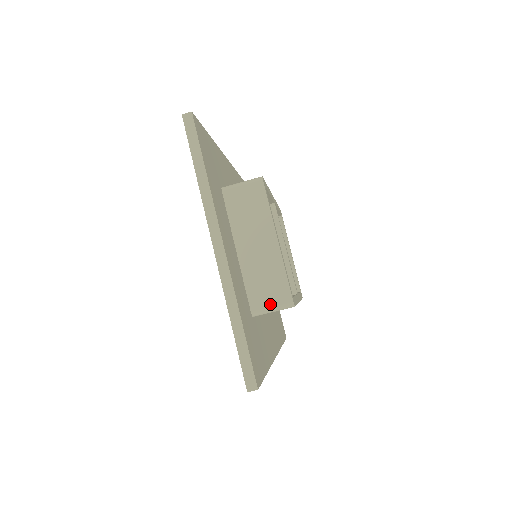
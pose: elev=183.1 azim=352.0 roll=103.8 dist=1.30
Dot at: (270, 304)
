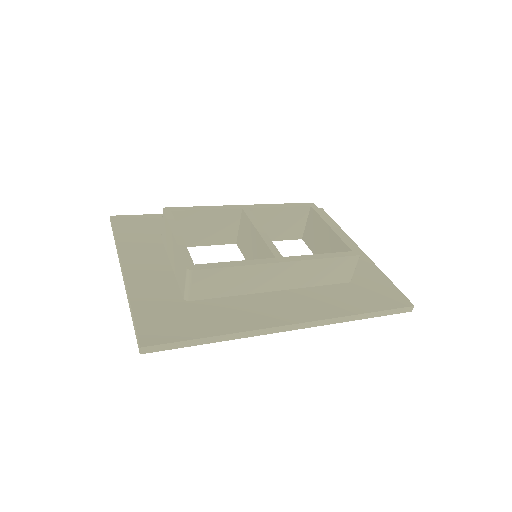
Dot at: (184, 283)
